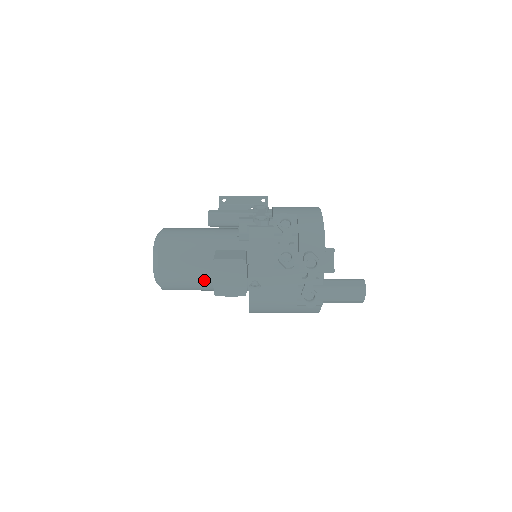
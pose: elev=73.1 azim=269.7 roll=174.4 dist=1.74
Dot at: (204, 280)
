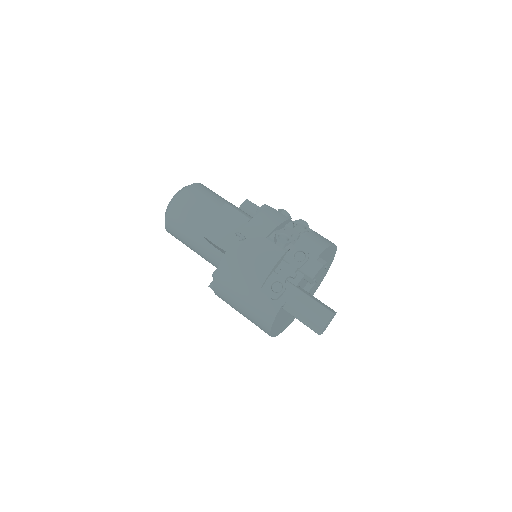
Dot at: (203, 227)
